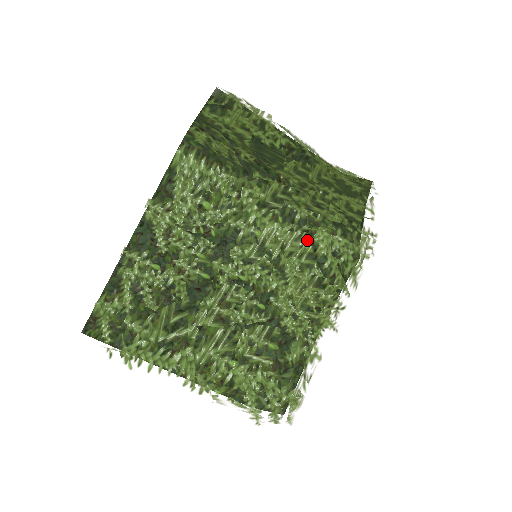
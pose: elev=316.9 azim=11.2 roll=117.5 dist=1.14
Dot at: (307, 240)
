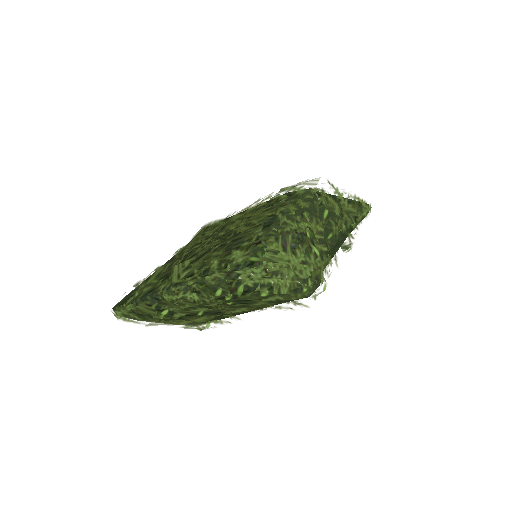
Dot at: occluded
